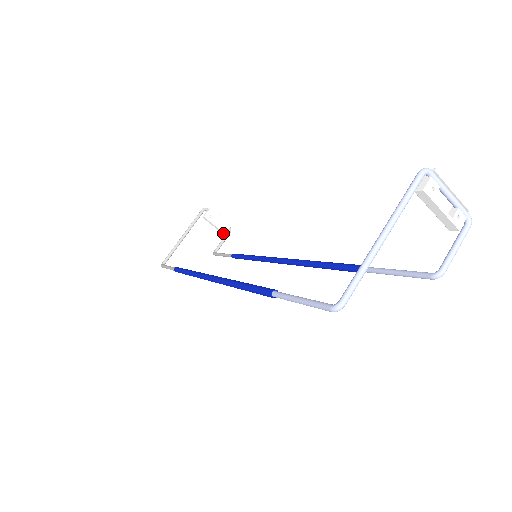
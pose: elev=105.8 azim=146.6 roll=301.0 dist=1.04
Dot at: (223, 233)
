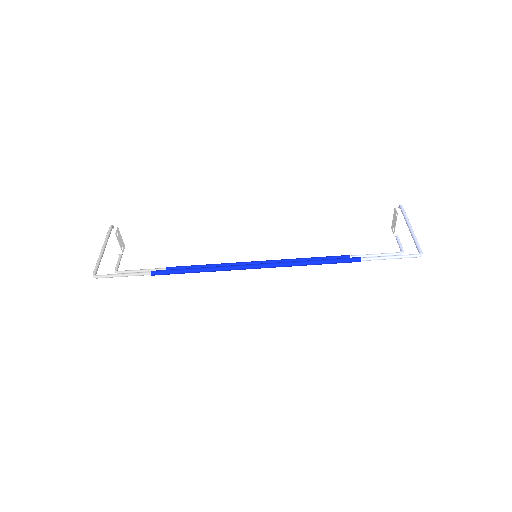
Dot at: (121, 253)
